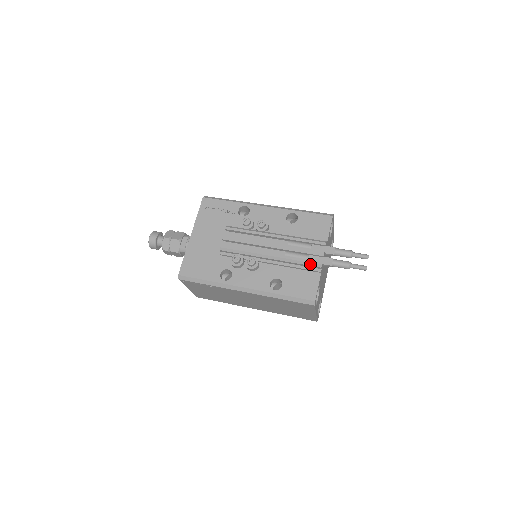
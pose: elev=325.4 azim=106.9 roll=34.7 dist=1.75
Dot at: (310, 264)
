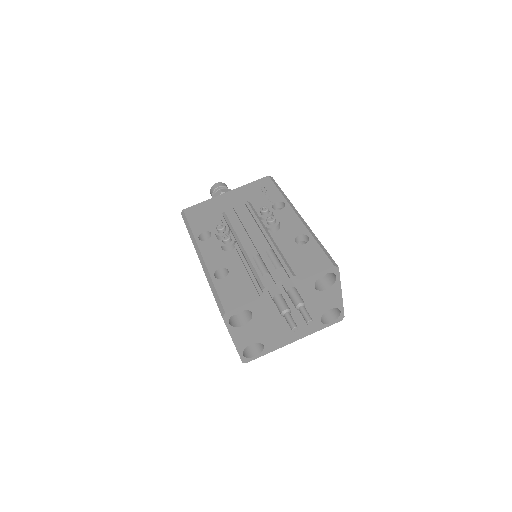
Dot at: (258, 279)
